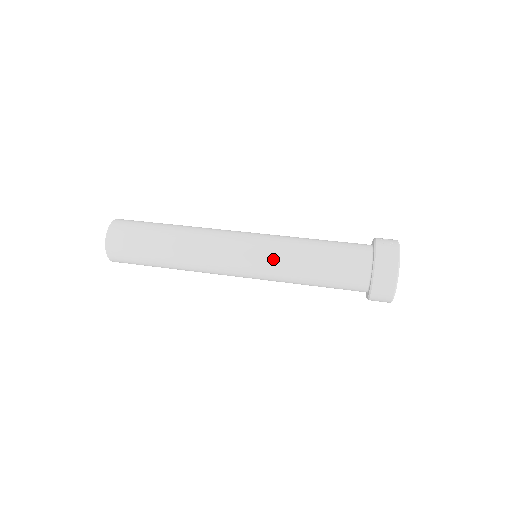
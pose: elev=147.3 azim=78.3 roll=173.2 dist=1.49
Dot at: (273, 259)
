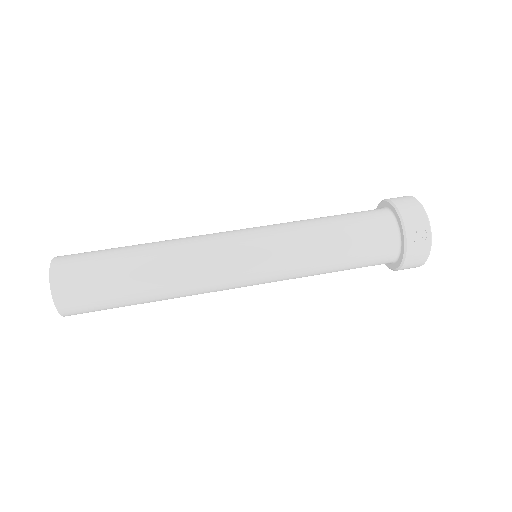
Dot at: (287, 279)
